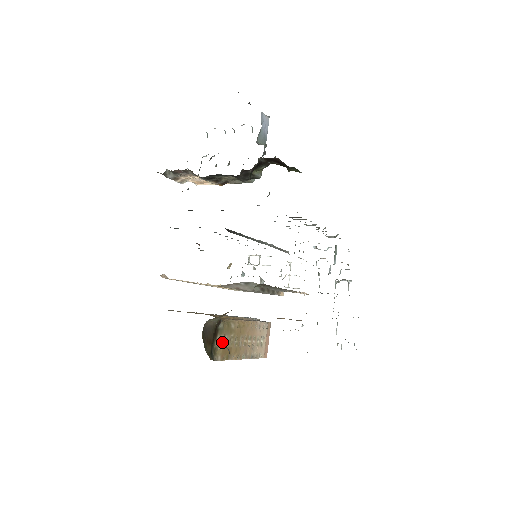
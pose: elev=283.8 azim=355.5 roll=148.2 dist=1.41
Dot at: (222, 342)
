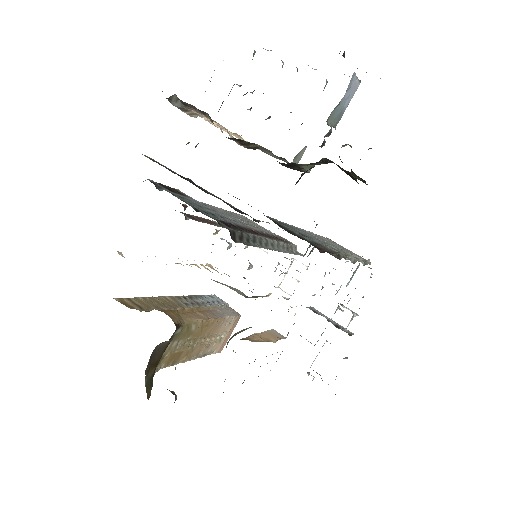
Dot at: (173, 348)
